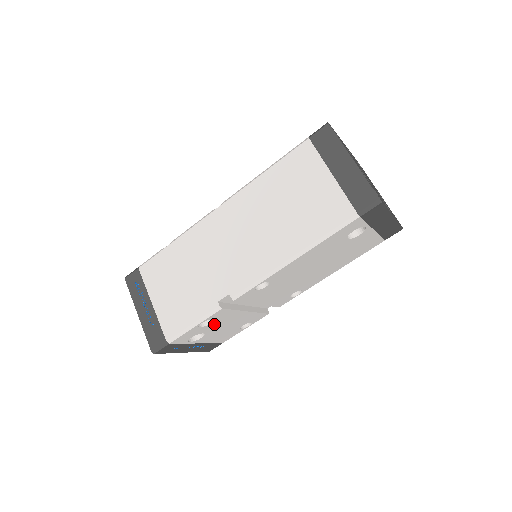
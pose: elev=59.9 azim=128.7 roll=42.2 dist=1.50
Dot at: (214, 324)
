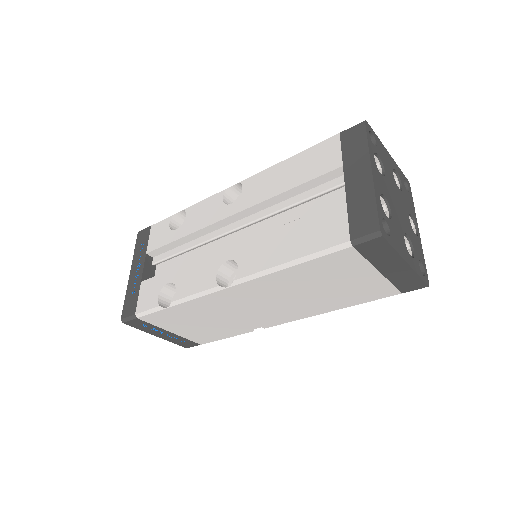
Dot at: occluded
